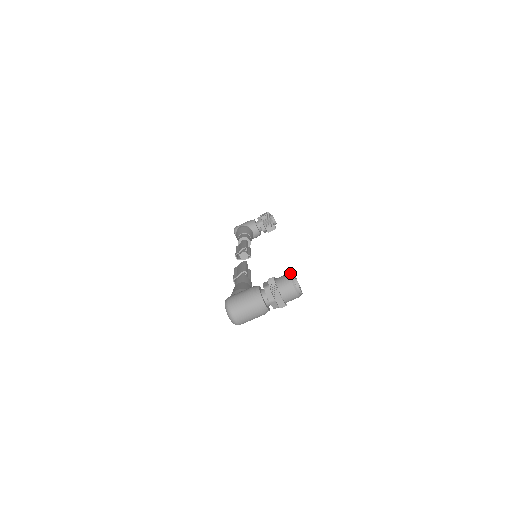
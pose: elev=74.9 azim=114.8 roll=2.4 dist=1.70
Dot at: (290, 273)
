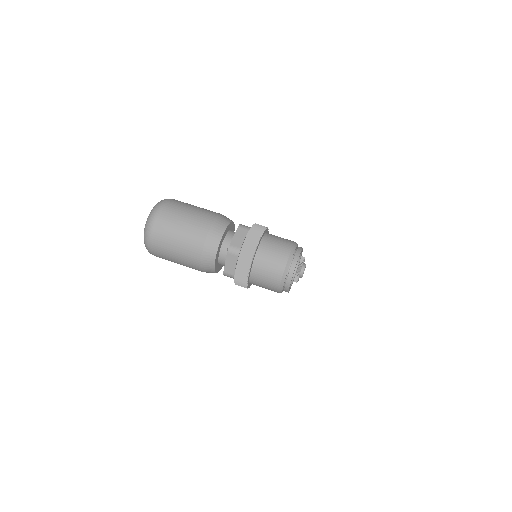
Dot at: occluded
